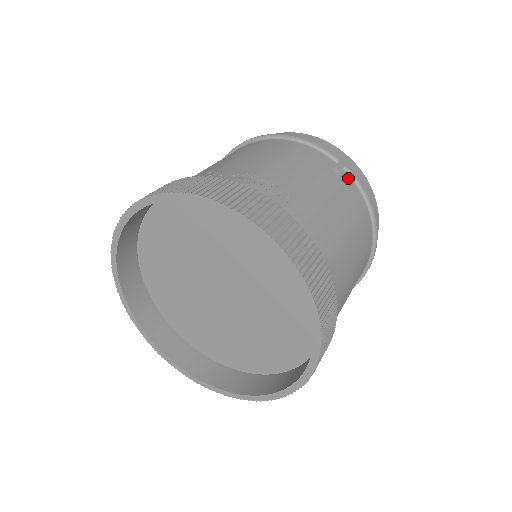
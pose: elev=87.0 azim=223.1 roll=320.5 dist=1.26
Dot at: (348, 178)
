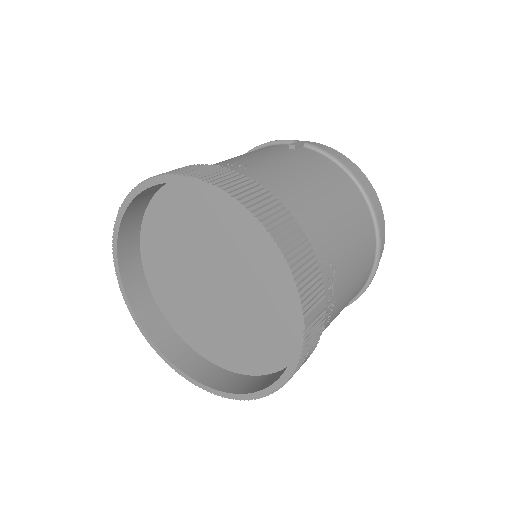
Dot at: (310, 151)
